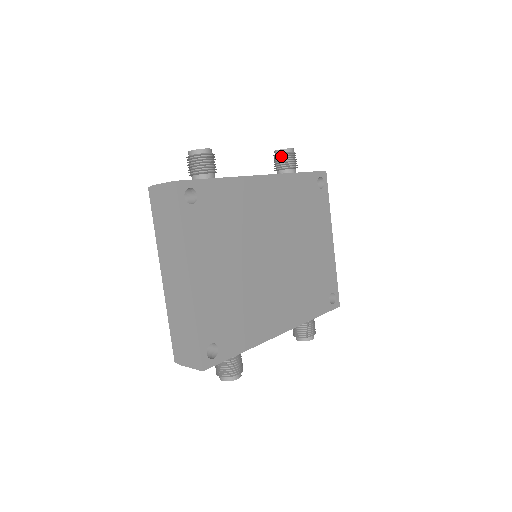
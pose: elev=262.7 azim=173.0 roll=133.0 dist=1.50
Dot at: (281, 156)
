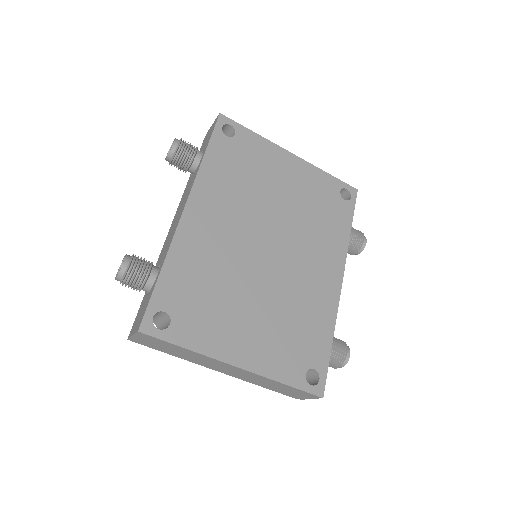
Dot at: (175, 160)
